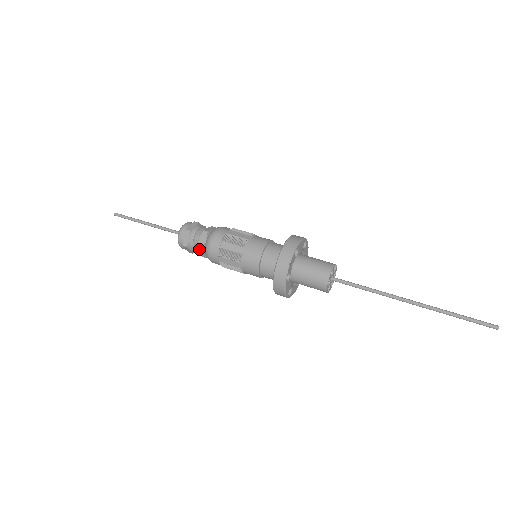
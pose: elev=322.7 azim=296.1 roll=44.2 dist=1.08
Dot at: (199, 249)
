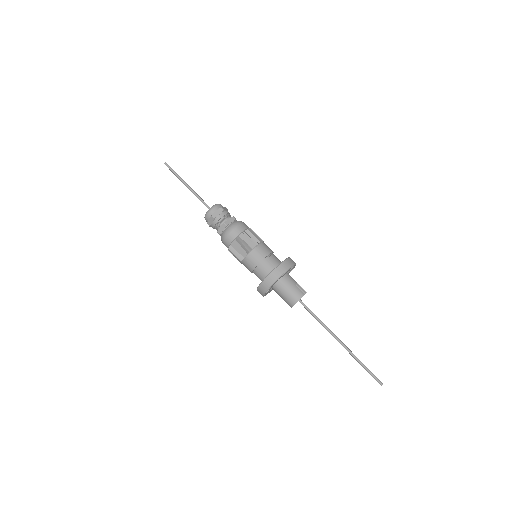
Dot at: occluded
